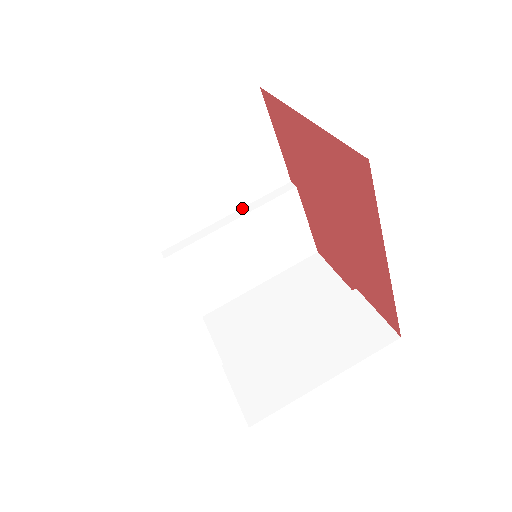
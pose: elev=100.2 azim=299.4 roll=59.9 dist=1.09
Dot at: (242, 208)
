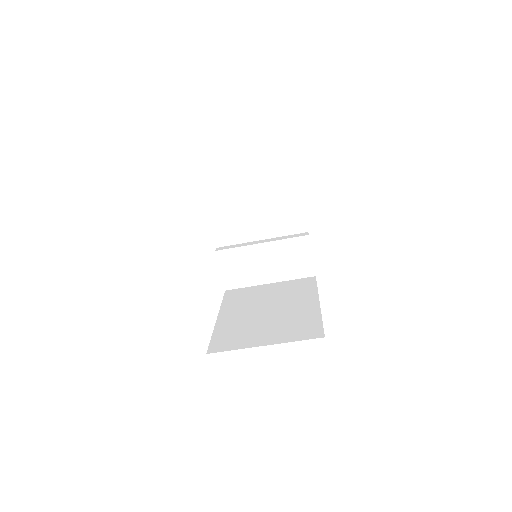
Dot at: (256, 193)
